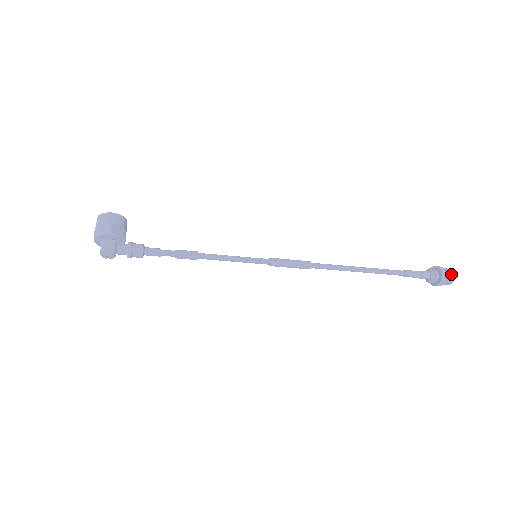
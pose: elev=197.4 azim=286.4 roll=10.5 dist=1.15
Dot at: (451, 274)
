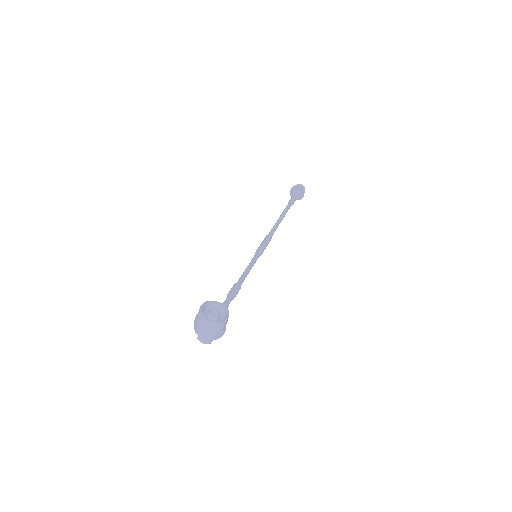
Dot at: occluded
